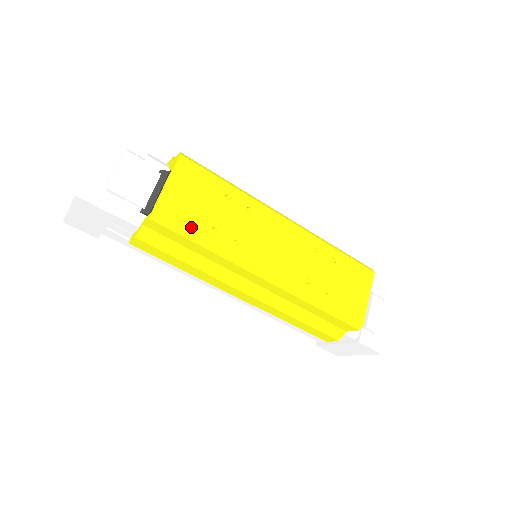
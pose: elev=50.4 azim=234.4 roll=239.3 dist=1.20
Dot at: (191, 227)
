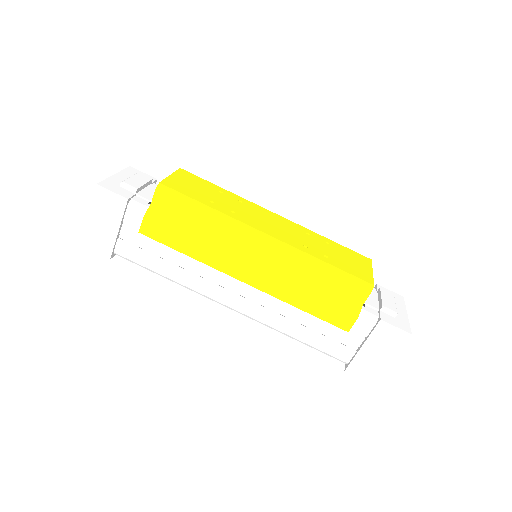
Dot at: (191, 196)
